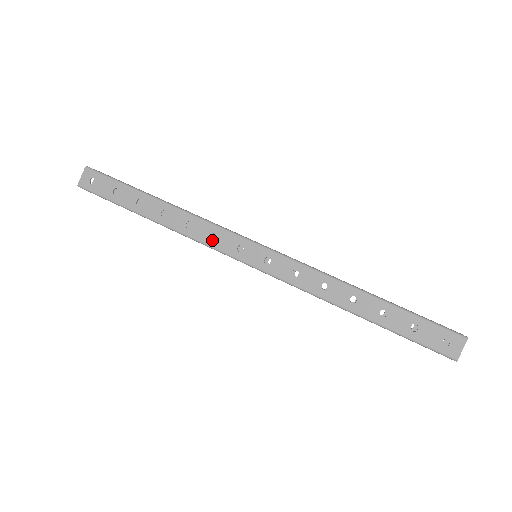
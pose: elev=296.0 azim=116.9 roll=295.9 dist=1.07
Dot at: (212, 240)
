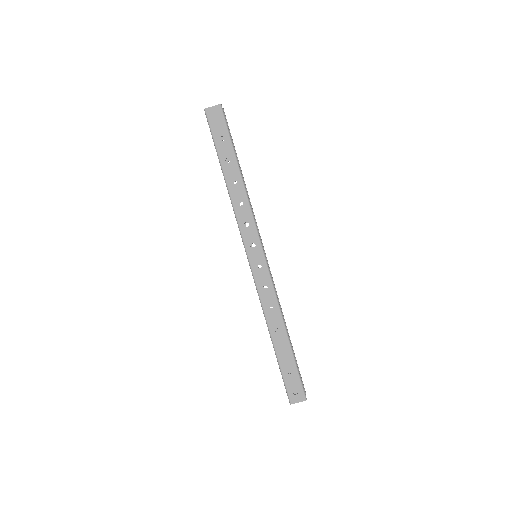
Dot at: occluded
